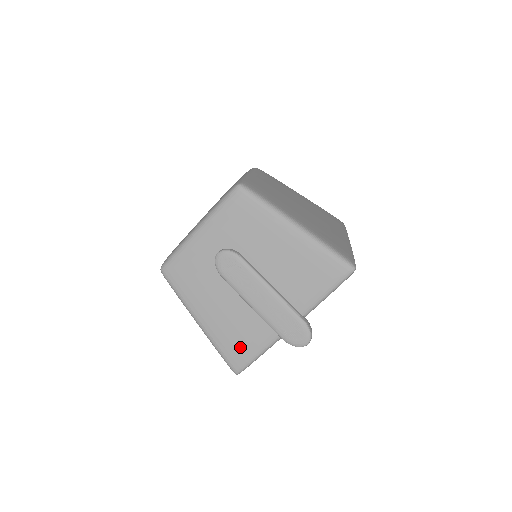
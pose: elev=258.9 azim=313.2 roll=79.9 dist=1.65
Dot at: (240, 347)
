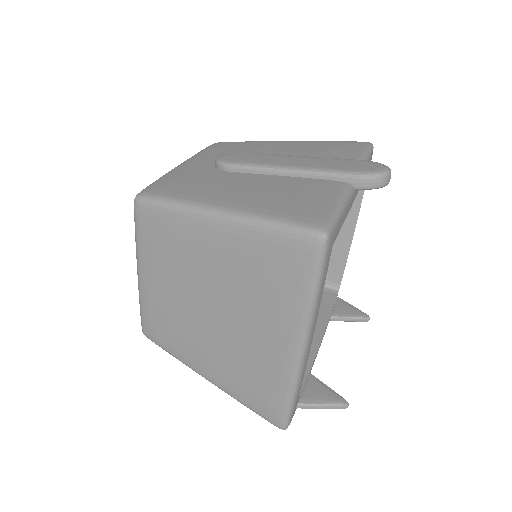
Dot at: (304, 204)
